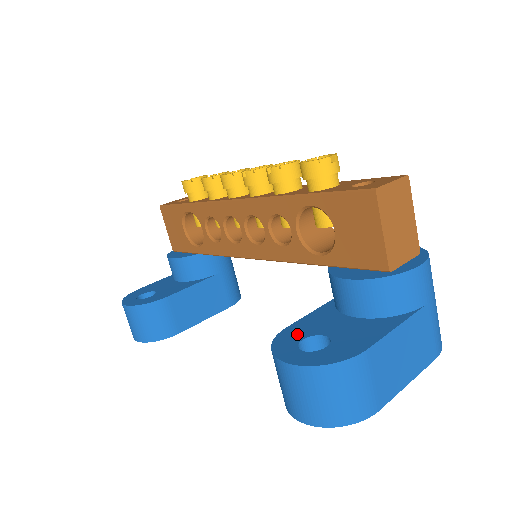
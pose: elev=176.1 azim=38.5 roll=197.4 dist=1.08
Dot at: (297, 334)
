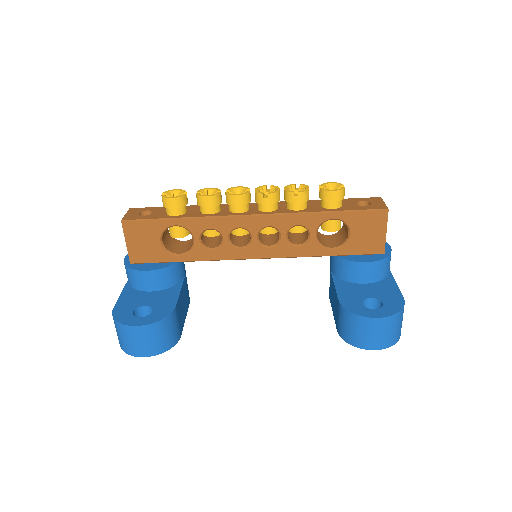
Dot at: (353, 302)
